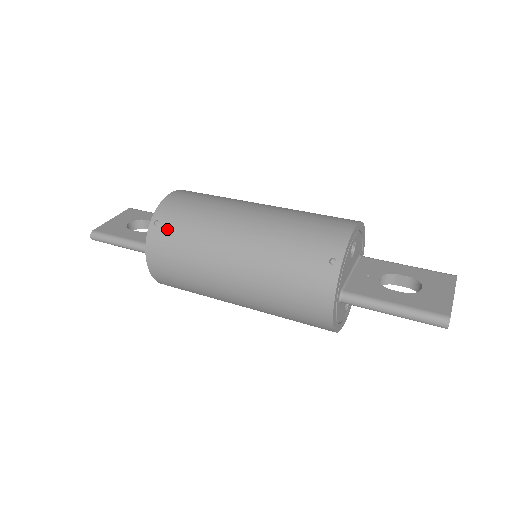
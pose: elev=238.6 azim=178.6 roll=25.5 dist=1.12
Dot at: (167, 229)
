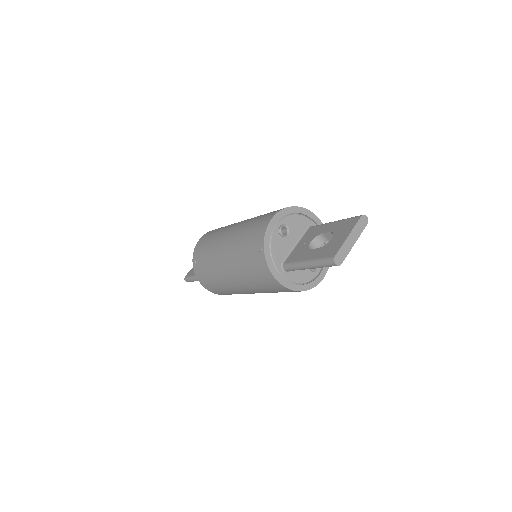
Dot at: (199, 264)
